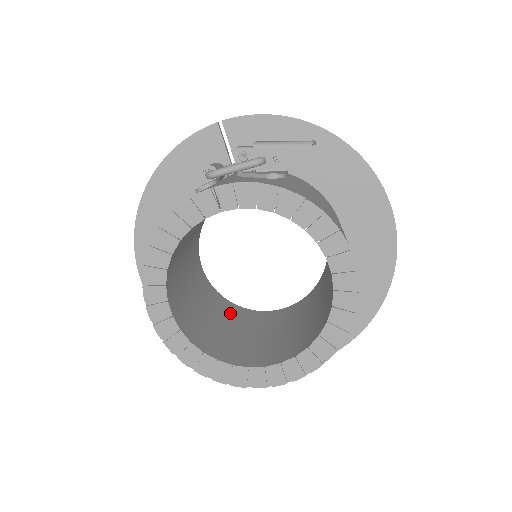
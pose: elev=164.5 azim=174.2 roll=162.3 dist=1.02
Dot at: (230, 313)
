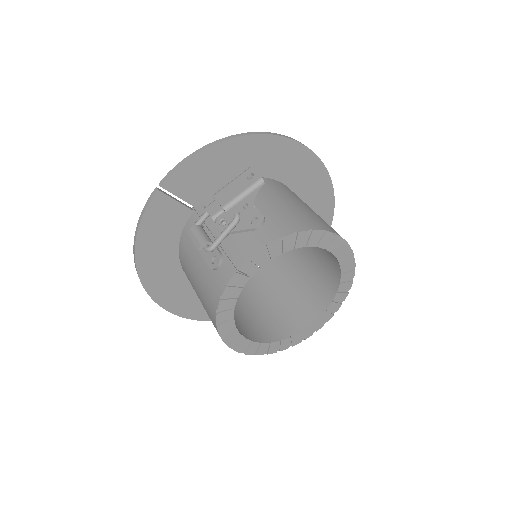
Dot at: (251, 288)
